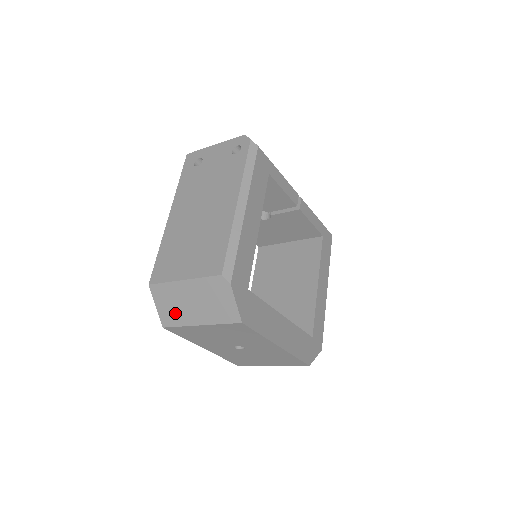
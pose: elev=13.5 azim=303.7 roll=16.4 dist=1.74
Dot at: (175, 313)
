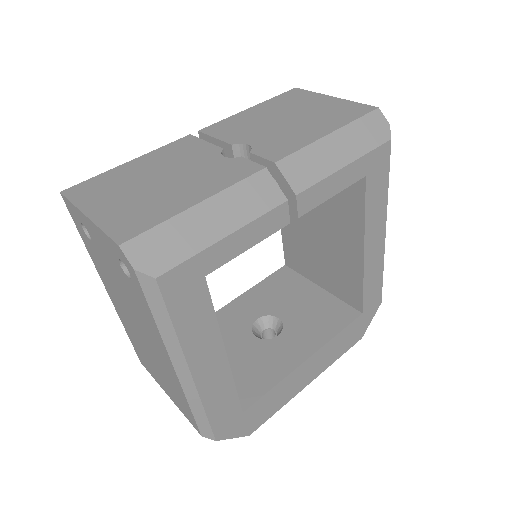
Dot at: occluded
